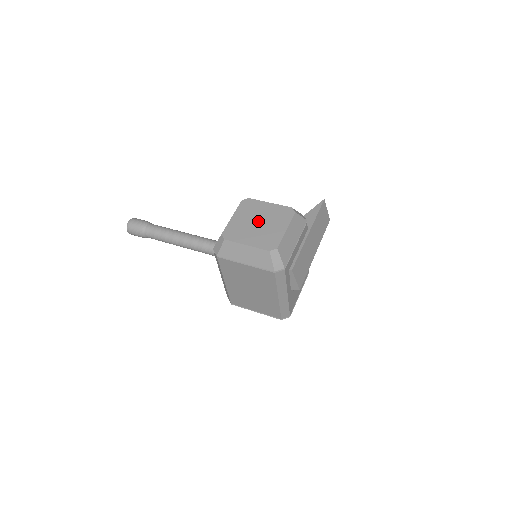
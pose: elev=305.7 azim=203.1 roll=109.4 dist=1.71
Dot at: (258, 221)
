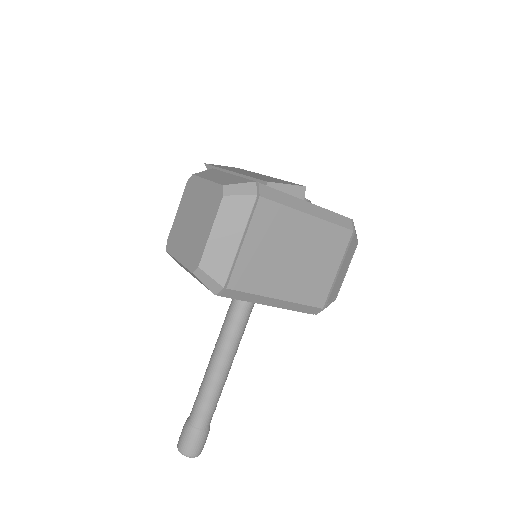
Dot at: (190, 222)
